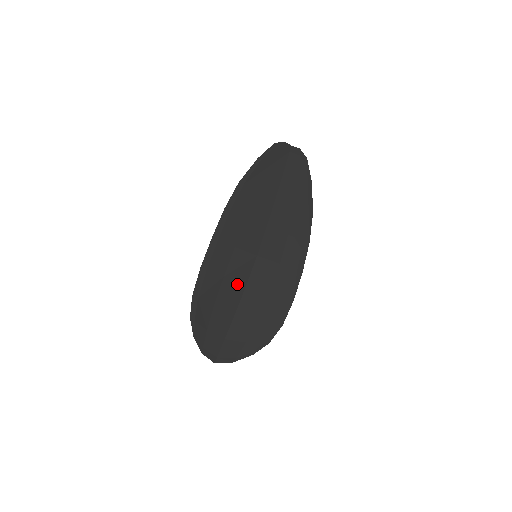
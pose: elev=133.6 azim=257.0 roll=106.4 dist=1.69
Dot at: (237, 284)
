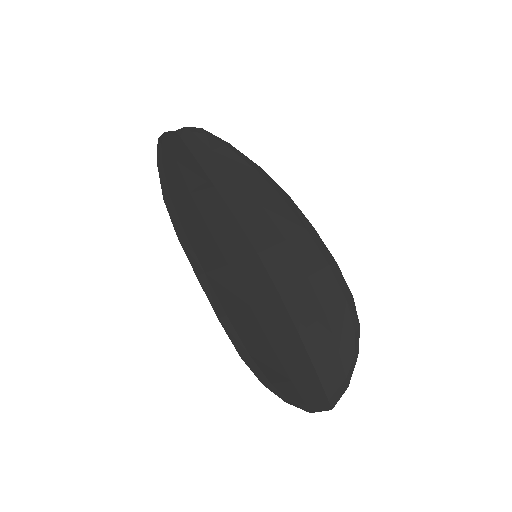
Dot at: (269, 300)
